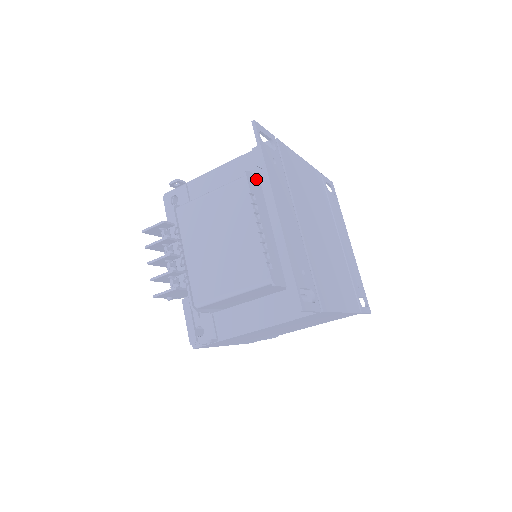
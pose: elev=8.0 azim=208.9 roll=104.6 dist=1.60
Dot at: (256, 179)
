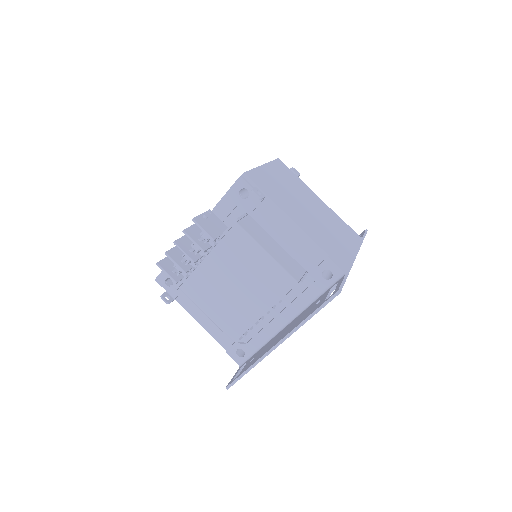
Dot at: occluded
